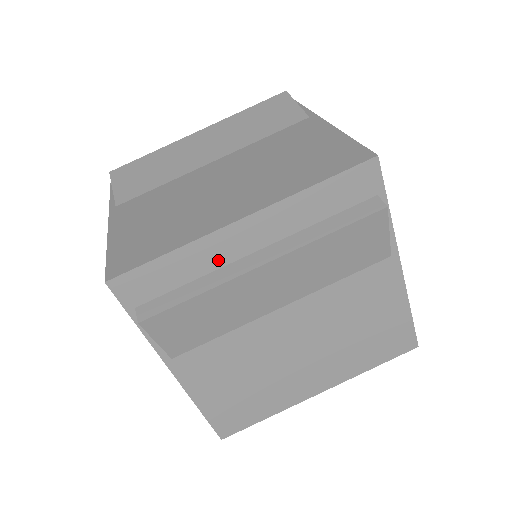
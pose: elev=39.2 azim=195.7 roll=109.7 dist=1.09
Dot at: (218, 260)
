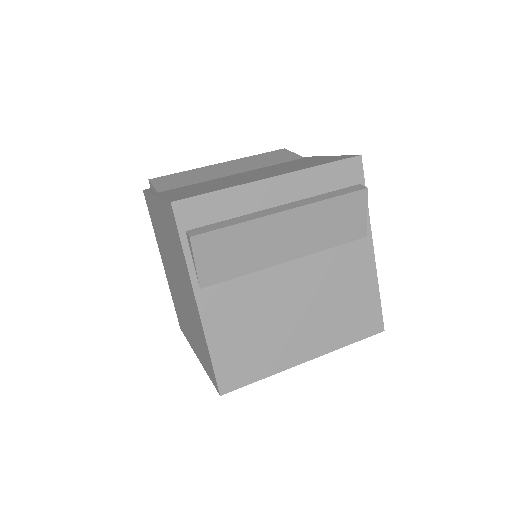
Dot at: (251, 206)
